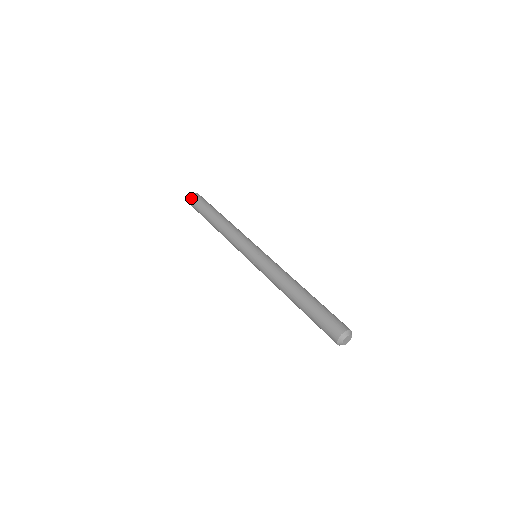
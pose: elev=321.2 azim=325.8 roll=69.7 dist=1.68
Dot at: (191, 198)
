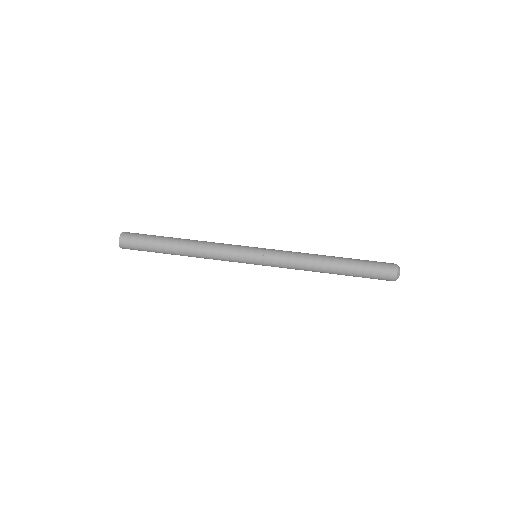
Dot at: (123, 246)
